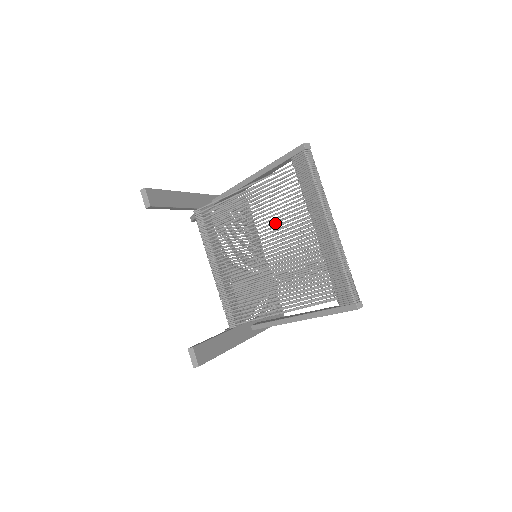
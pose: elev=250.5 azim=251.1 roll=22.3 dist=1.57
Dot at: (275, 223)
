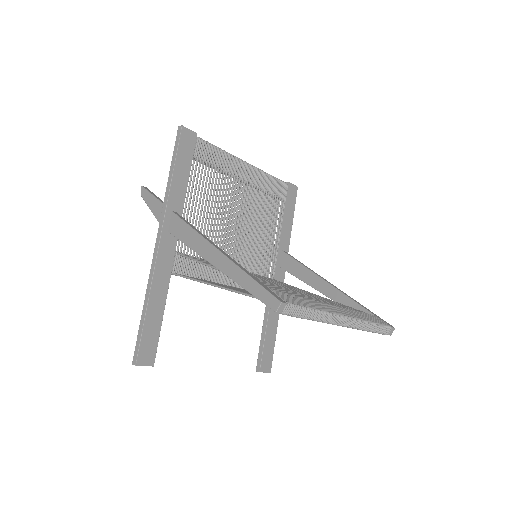
Dot at: occluded
